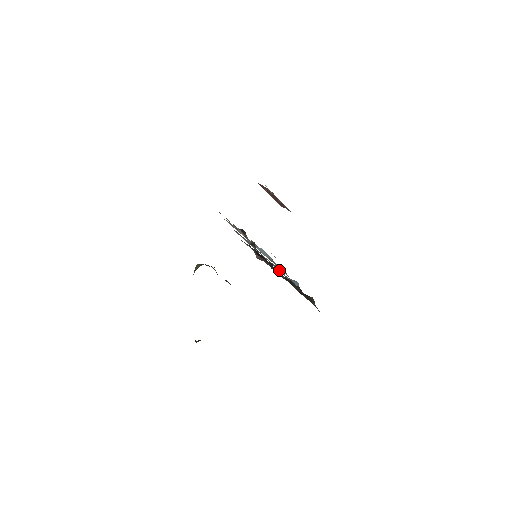
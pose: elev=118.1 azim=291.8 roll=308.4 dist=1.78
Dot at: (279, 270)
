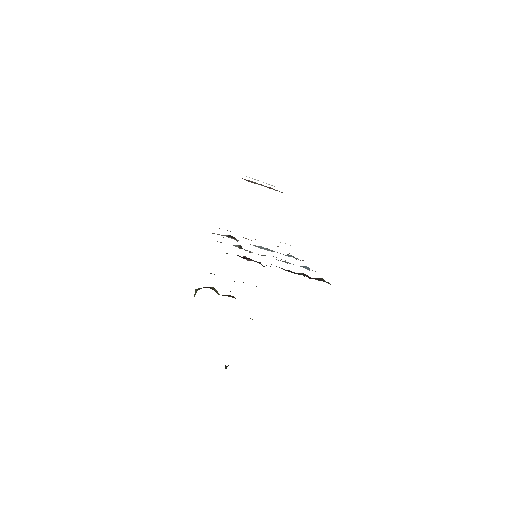
Dot at: occluded
